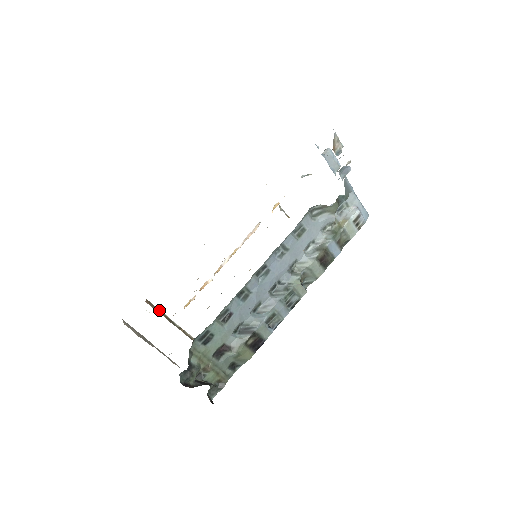
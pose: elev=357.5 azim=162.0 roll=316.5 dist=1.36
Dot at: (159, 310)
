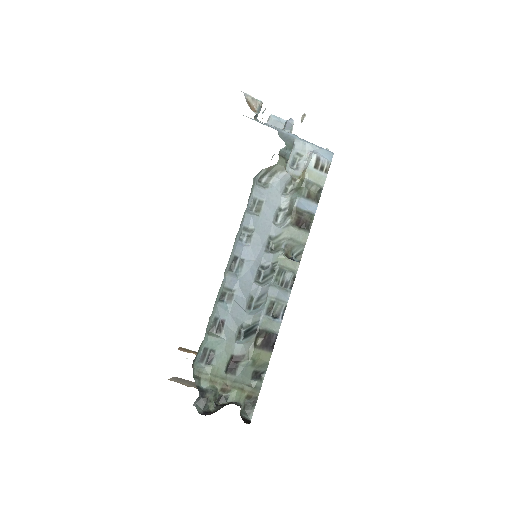
Dot at: occluded
